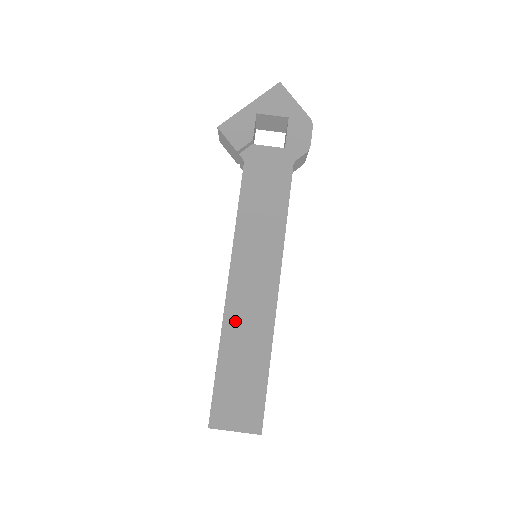
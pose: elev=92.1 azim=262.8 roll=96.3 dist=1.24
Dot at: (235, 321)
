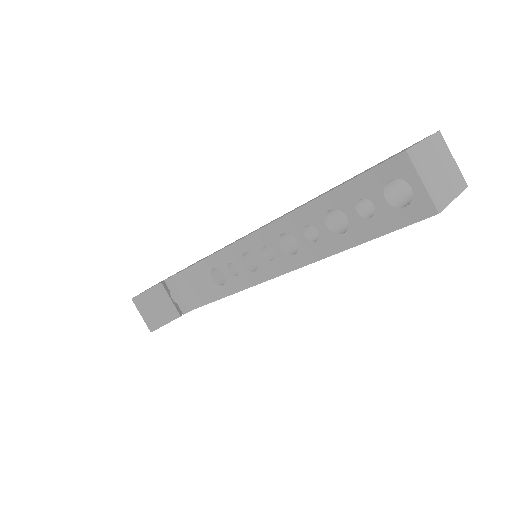
Dot at: occluded
